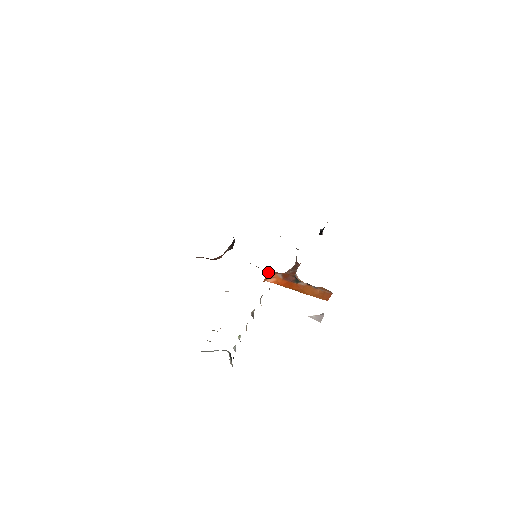
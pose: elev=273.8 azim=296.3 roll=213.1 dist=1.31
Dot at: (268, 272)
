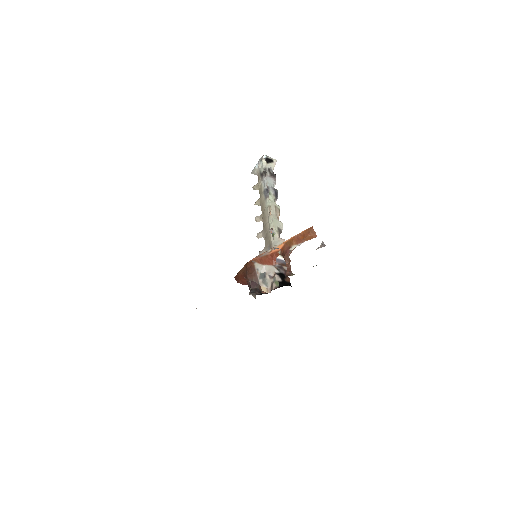
Dot at: (274, 260)
